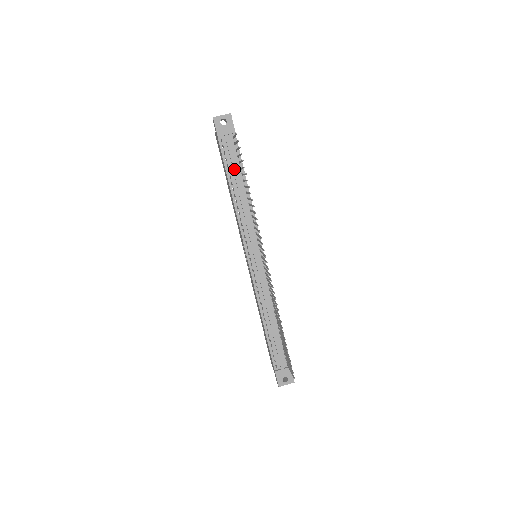
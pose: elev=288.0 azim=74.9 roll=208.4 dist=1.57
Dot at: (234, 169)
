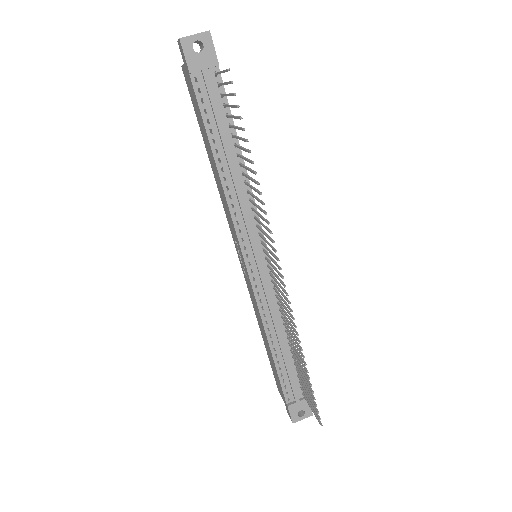
Dot at: (219, 128)
